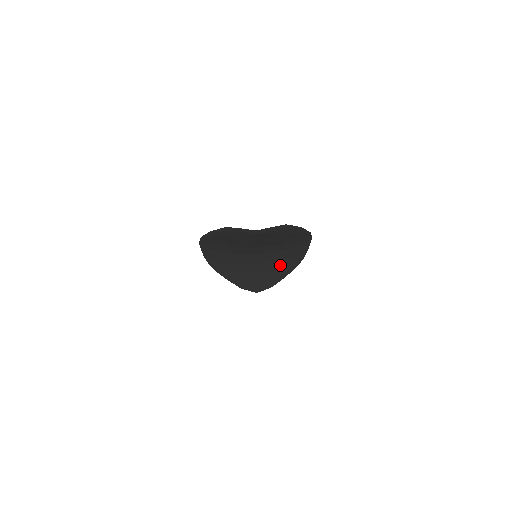
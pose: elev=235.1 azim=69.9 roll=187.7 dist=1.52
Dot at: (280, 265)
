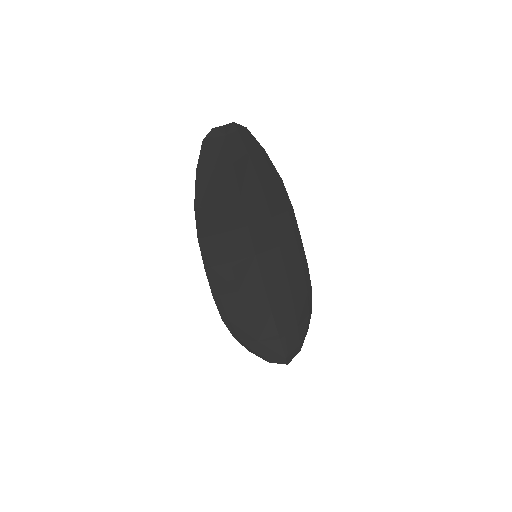
Dot at: (290, 291)
